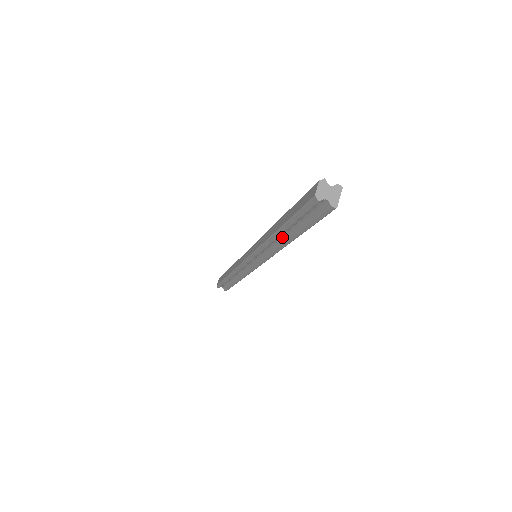
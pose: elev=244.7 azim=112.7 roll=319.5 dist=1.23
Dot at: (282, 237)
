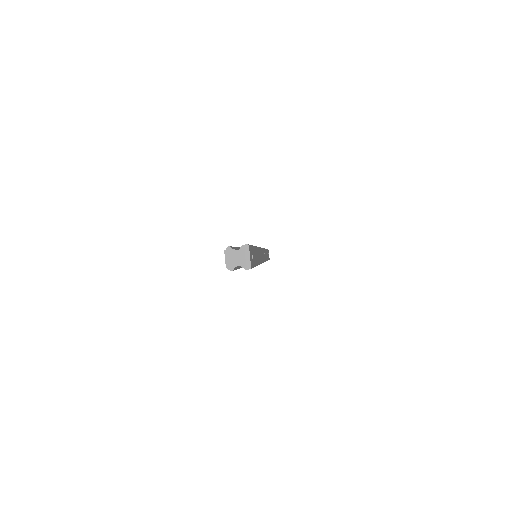
Dot at: occluded
